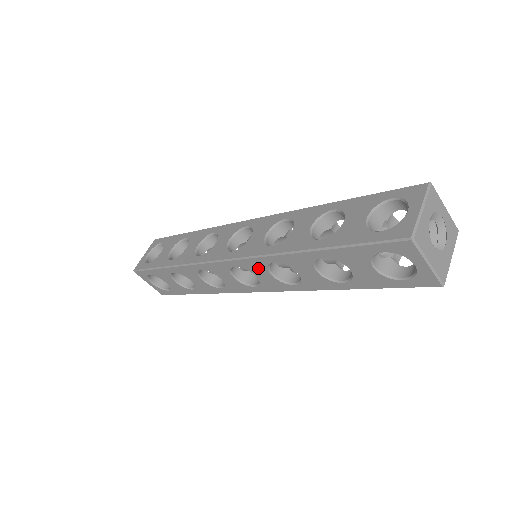
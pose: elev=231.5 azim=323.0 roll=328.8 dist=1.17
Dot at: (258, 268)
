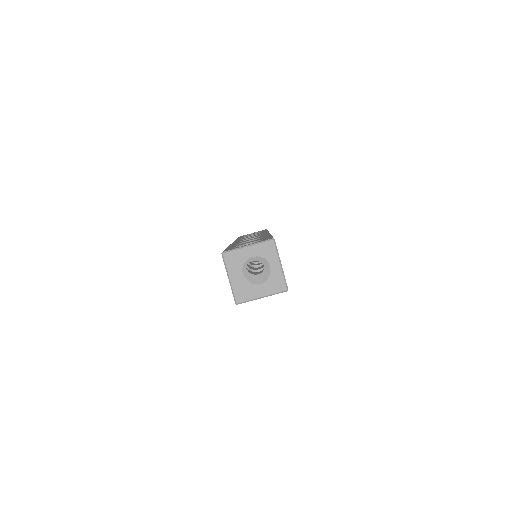
Dot at: occluded
